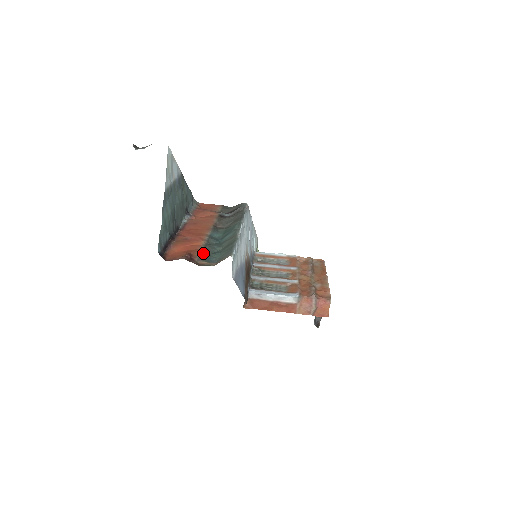
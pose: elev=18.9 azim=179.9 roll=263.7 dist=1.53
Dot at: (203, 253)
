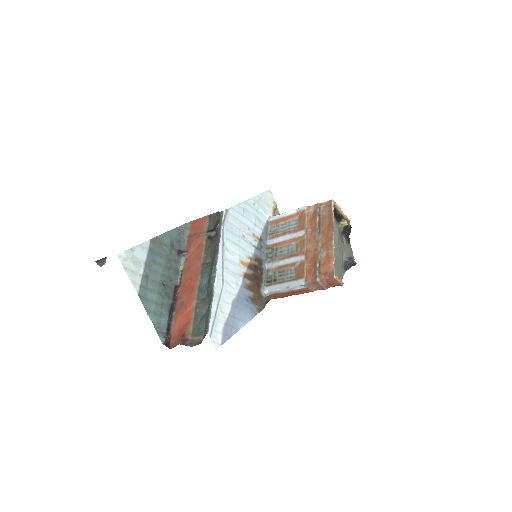
Dot at: (194, 323)
